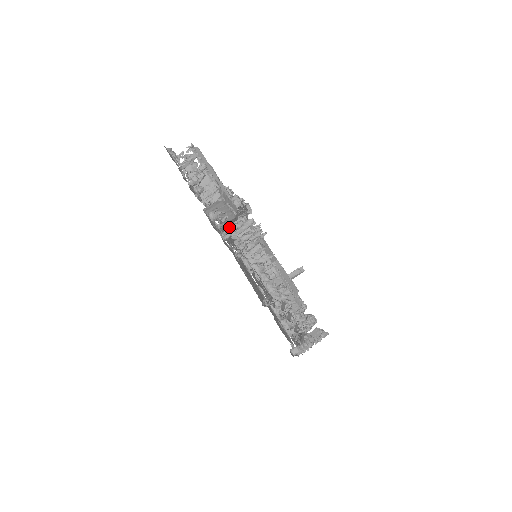
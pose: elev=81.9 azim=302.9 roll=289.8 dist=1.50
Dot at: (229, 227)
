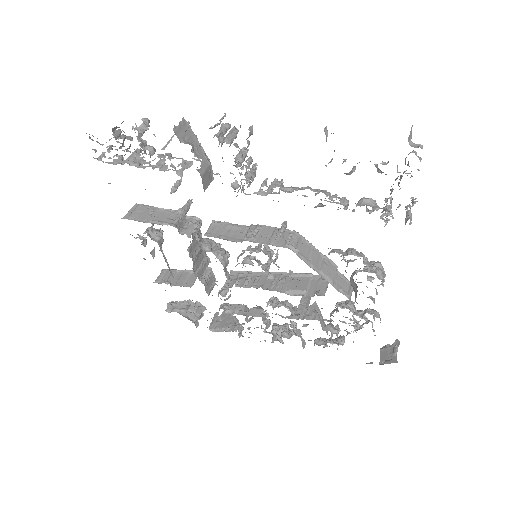
Dot at: occluded
